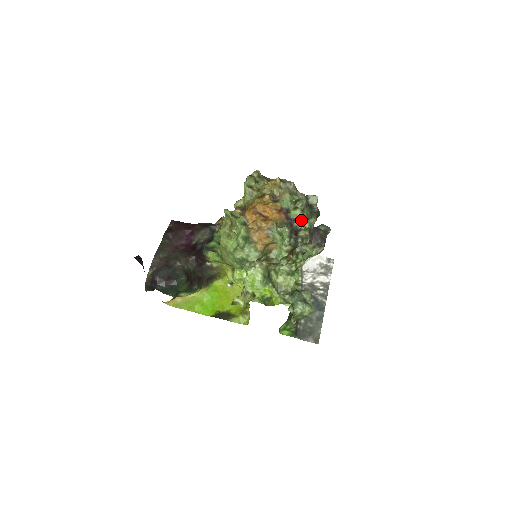
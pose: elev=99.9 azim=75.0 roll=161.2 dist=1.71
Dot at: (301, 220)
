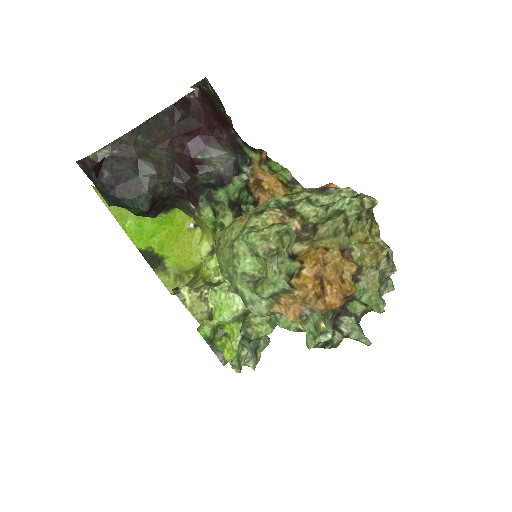
Dot at: (353, 320)
